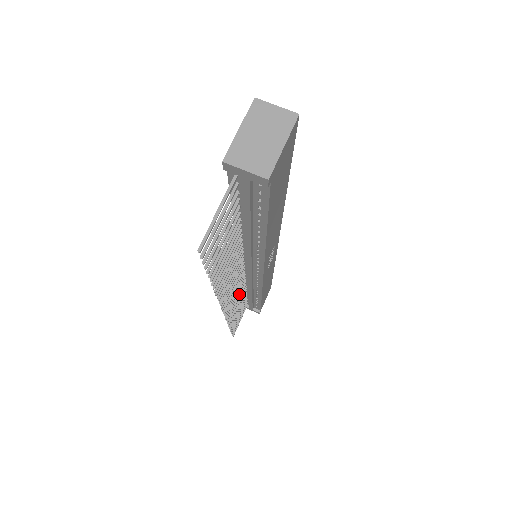
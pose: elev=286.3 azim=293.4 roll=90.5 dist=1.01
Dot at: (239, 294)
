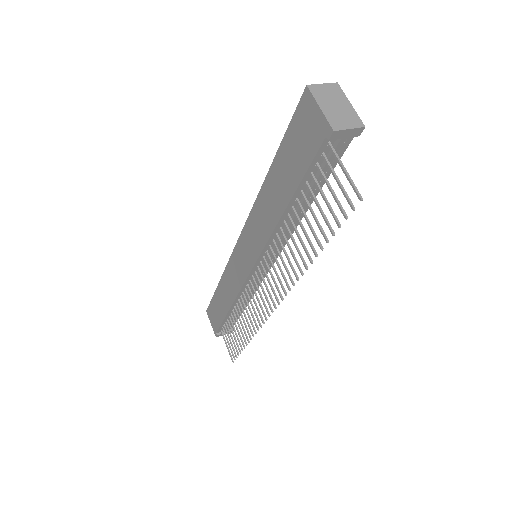
Dot at: (247, 304)
